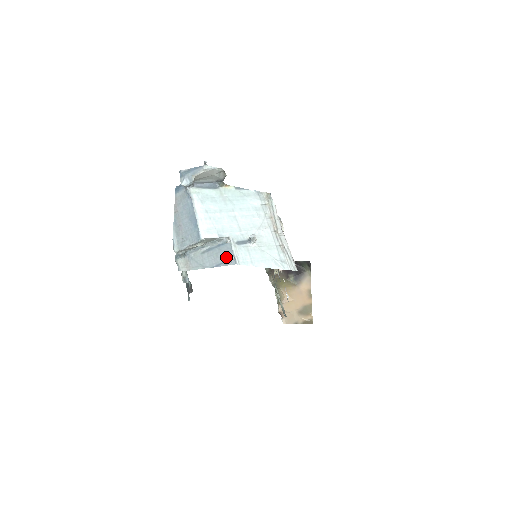
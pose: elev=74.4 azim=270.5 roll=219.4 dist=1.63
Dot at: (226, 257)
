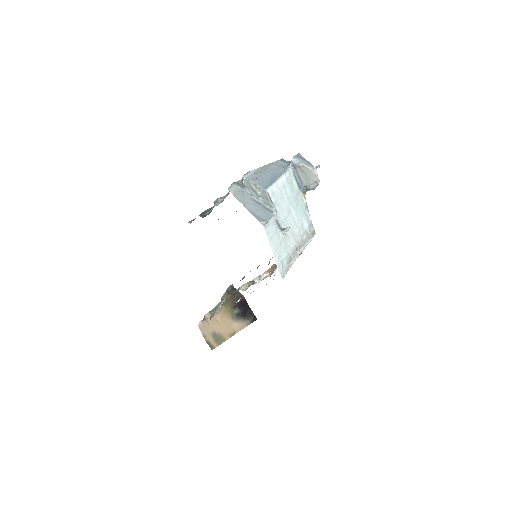
Dot at: (263, 217)
